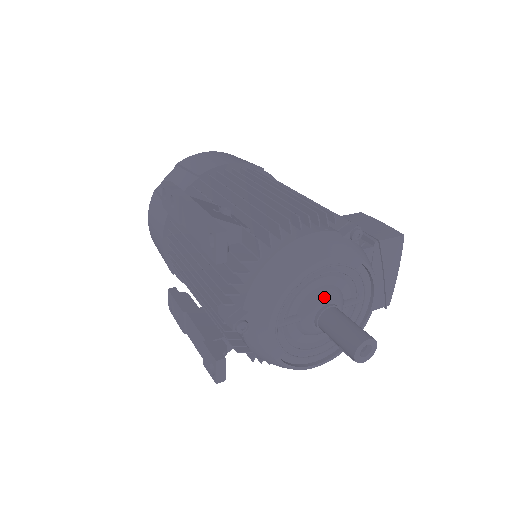
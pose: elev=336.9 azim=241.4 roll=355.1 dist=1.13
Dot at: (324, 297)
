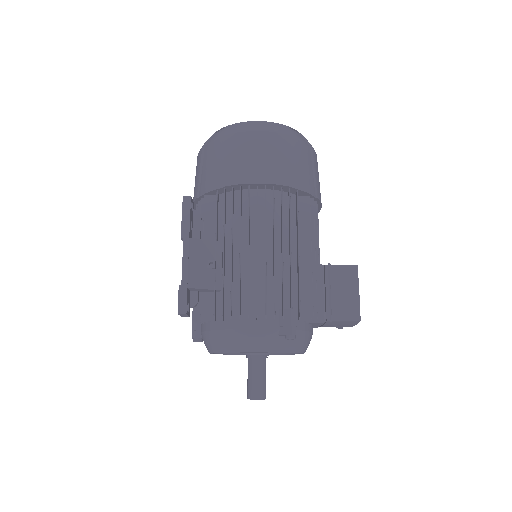
Dot at: (254, 353)
